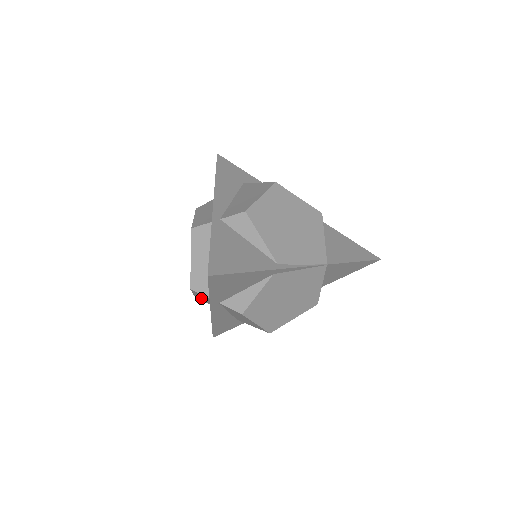
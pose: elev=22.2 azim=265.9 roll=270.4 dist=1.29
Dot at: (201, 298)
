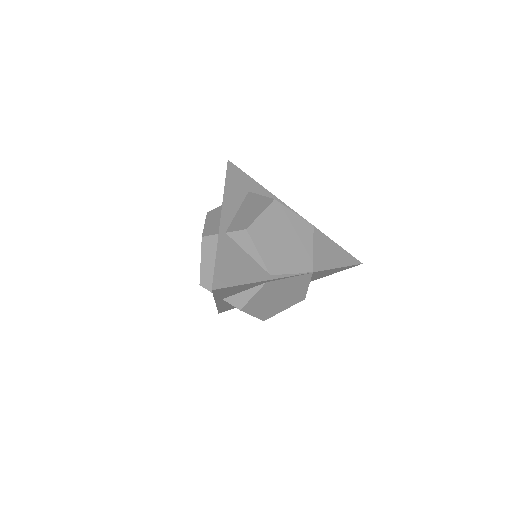
Dot at: occluded
